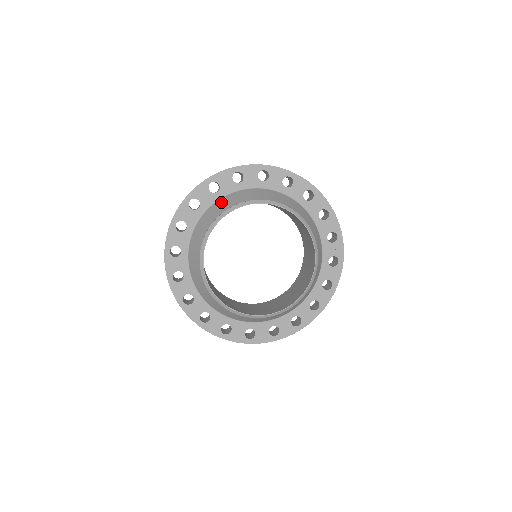
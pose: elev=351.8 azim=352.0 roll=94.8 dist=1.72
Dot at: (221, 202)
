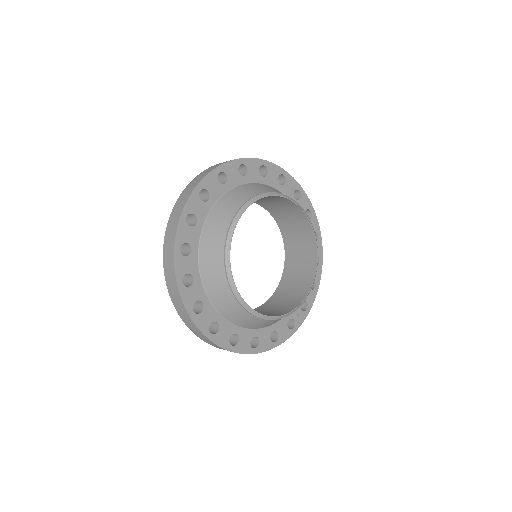
Dot at: occluded
